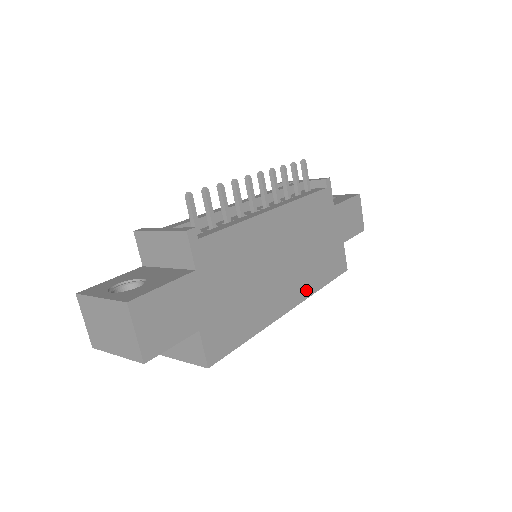
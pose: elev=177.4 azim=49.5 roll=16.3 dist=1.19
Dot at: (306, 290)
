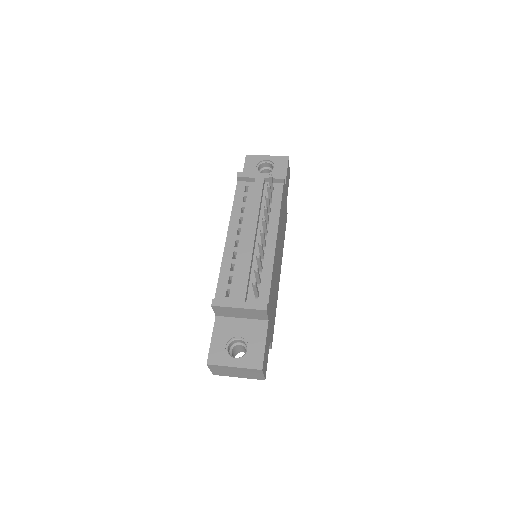
Dot at: occluded
